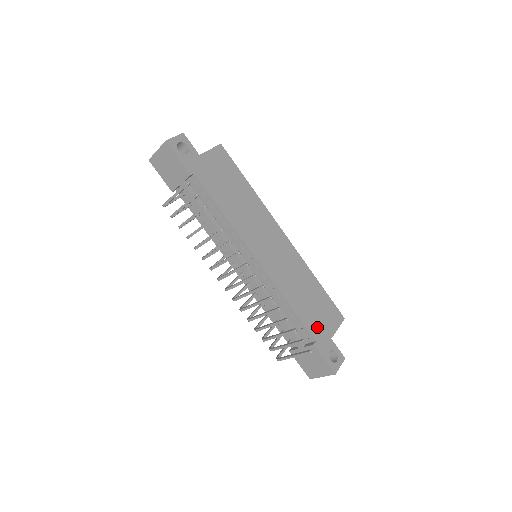
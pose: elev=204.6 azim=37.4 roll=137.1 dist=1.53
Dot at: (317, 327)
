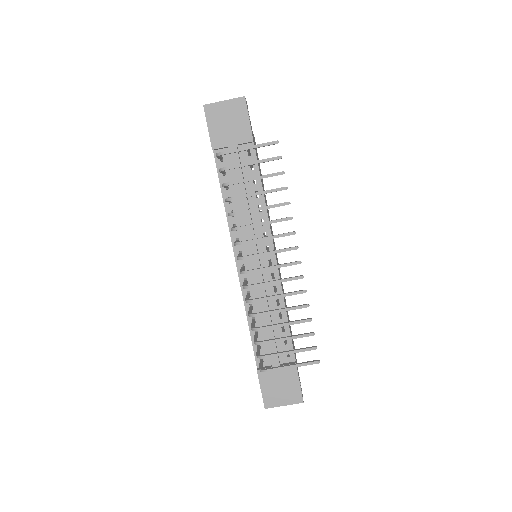
Dot at: occluded
